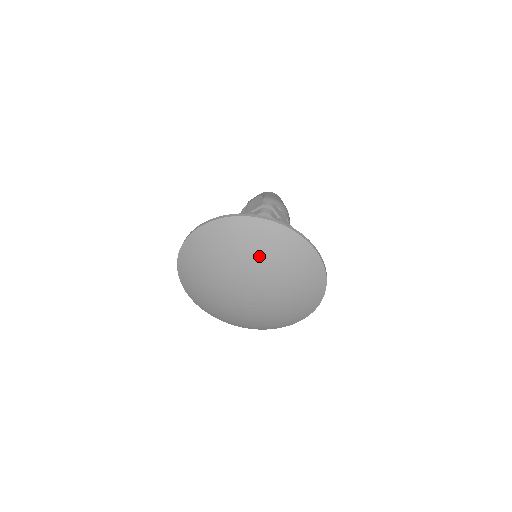
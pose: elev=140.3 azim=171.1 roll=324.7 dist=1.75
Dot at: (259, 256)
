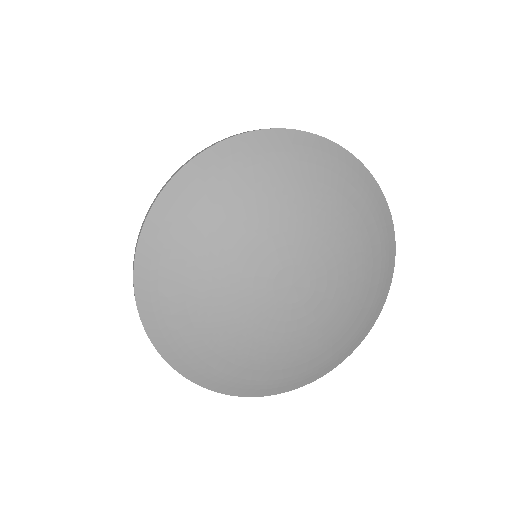
Dot at: (279, 196)
